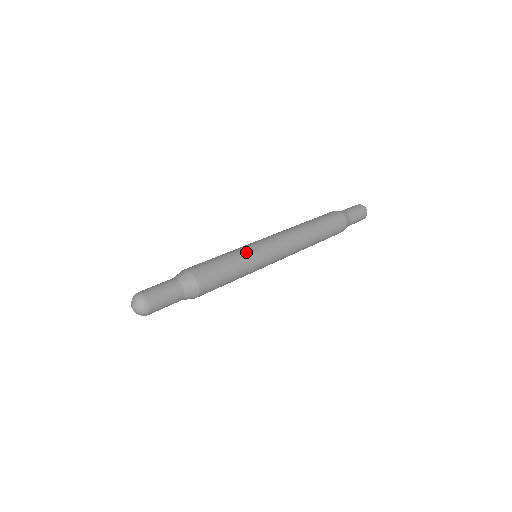
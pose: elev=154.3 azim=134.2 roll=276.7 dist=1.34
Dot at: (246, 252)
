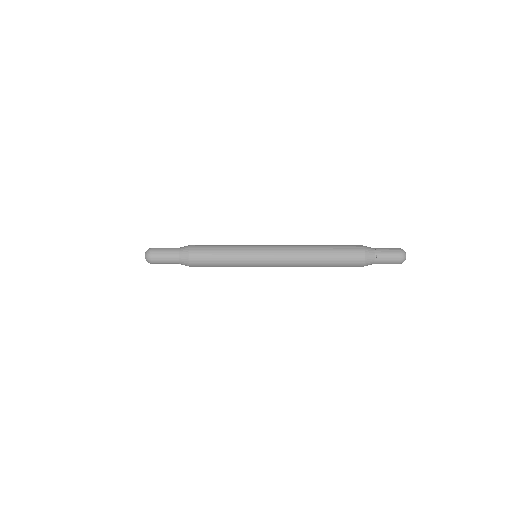
Dot at: occluded
